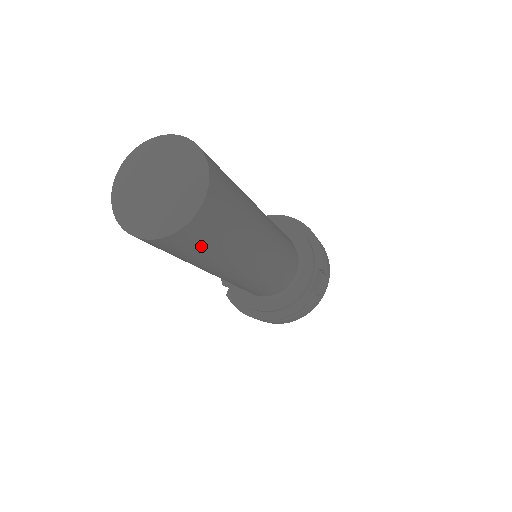
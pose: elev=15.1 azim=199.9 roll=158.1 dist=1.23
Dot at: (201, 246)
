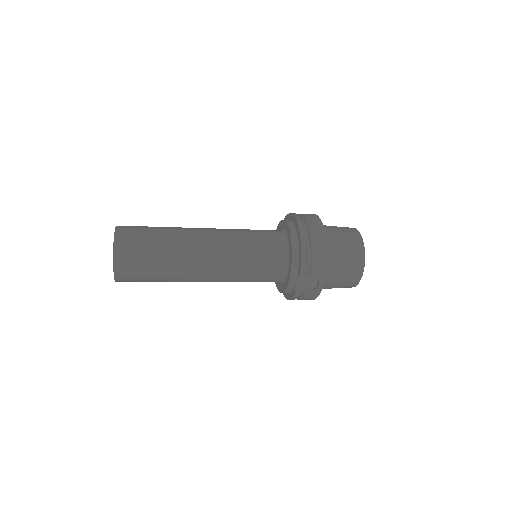
Dot at: (142, 281)
